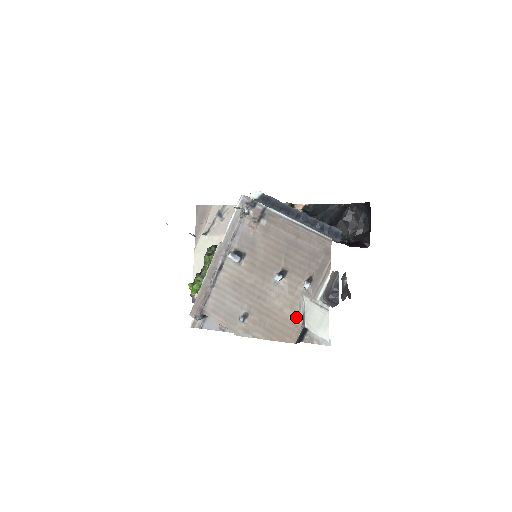
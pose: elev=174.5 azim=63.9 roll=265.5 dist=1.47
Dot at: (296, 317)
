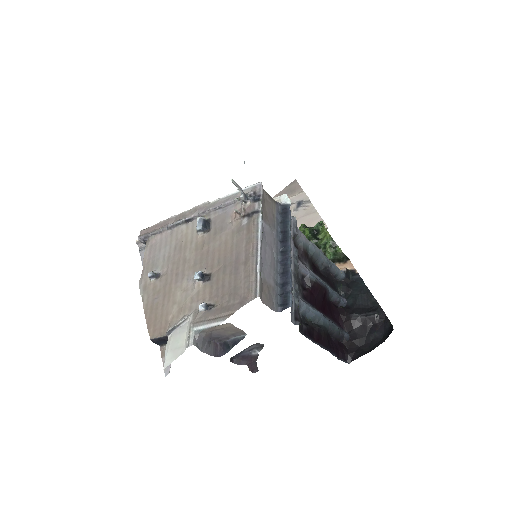
Dot at: (173, 321)
